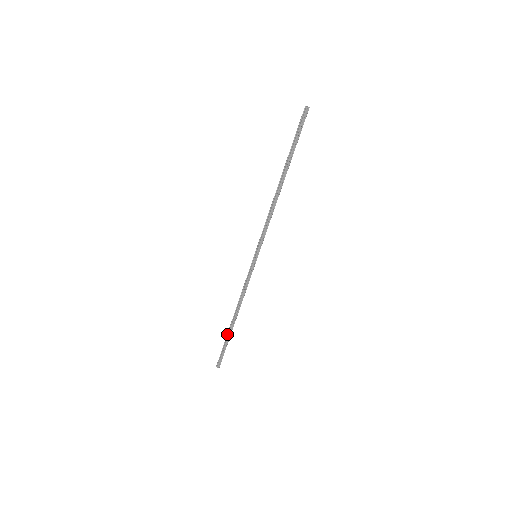
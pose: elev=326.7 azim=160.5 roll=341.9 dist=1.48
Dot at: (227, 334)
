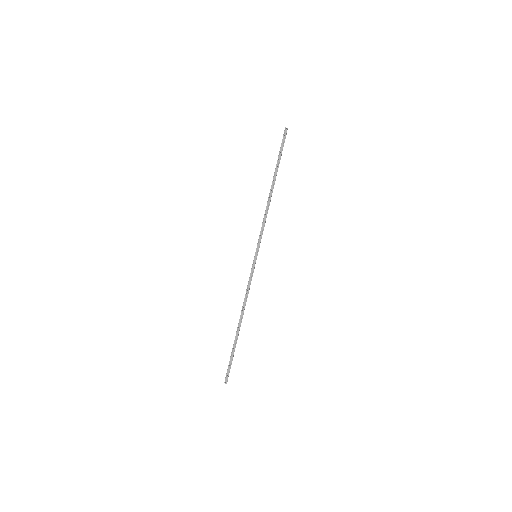
Dot at: (234, 342)
